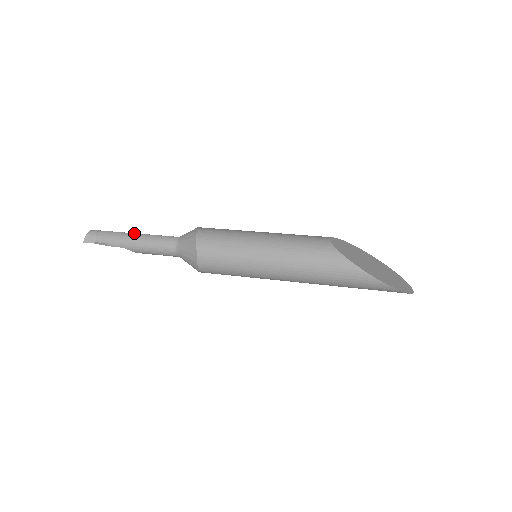
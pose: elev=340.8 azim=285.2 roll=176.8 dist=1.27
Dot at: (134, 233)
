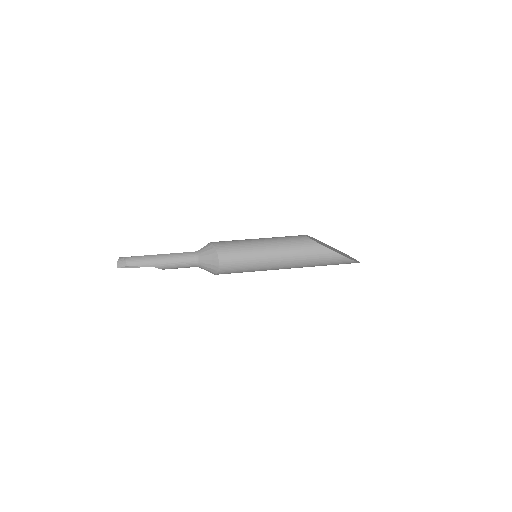
Dot at: (158, 254)
